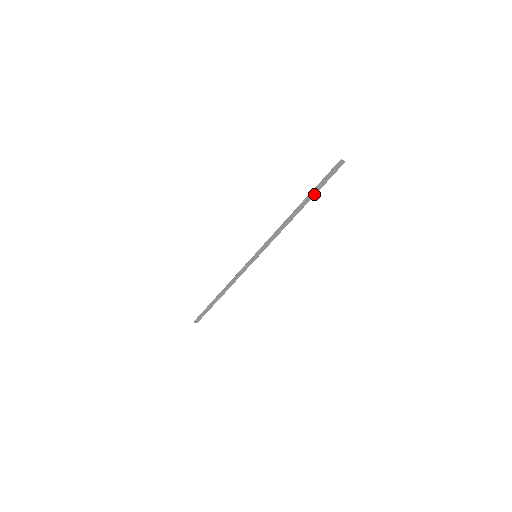
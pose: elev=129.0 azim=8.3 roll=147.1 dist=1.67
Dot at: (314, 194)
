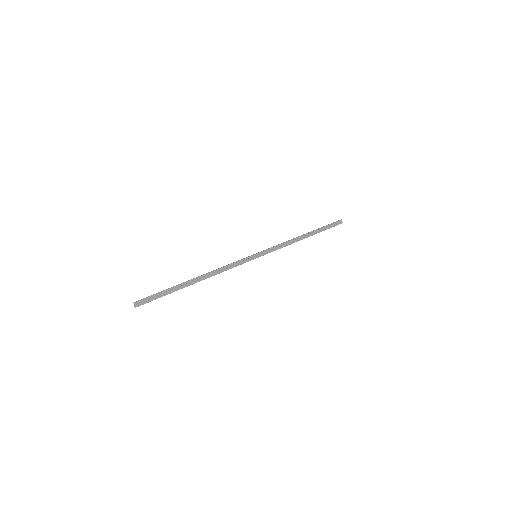
Dot at: (319, 231)
